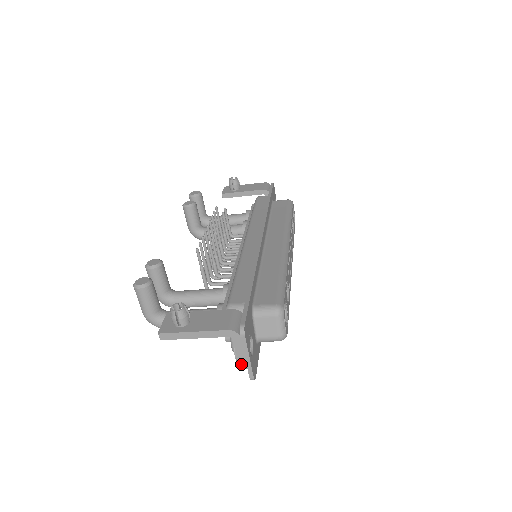
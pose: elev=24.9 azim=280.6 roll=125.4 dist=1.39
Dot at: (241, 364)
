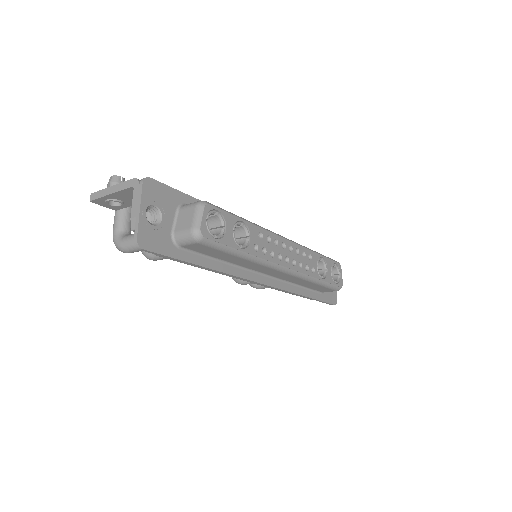
Dot at: (133, 222)
